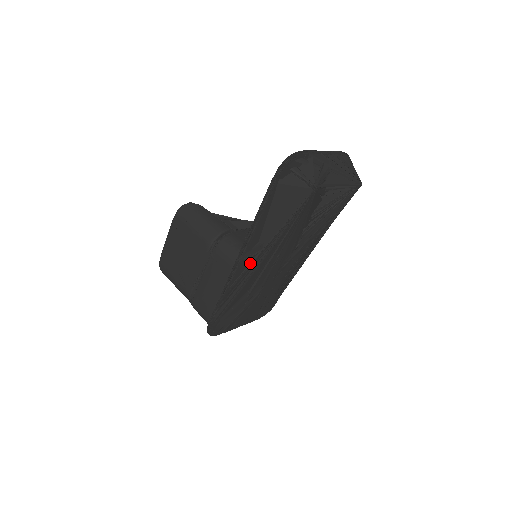
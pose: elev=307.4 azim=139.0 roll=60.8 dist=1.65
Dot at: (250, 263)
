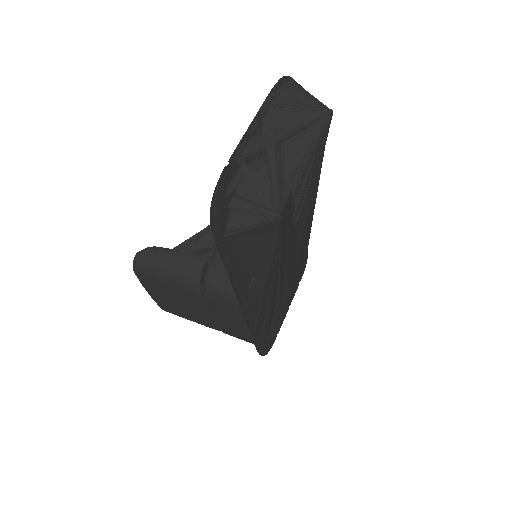
Dot at: occluded
